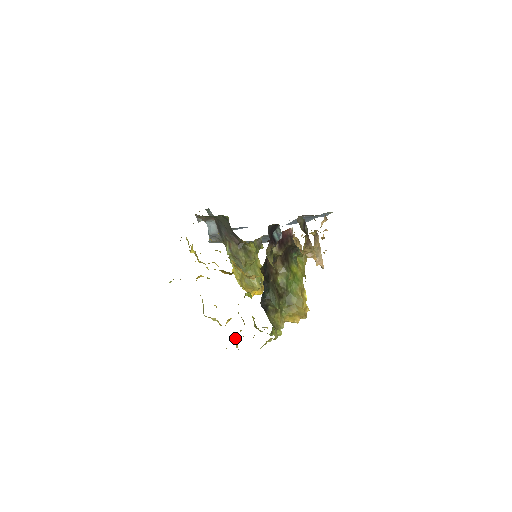
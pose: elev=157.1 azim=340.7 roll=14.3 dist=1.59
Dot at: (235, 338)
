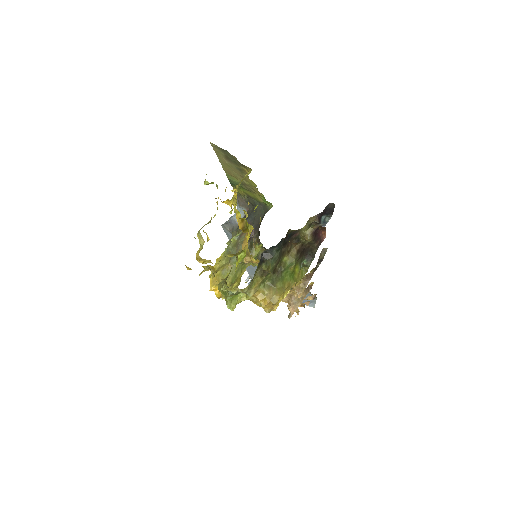
Dot at: occluded
